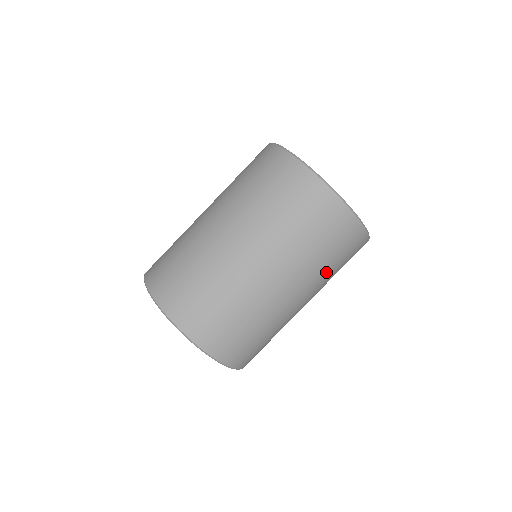
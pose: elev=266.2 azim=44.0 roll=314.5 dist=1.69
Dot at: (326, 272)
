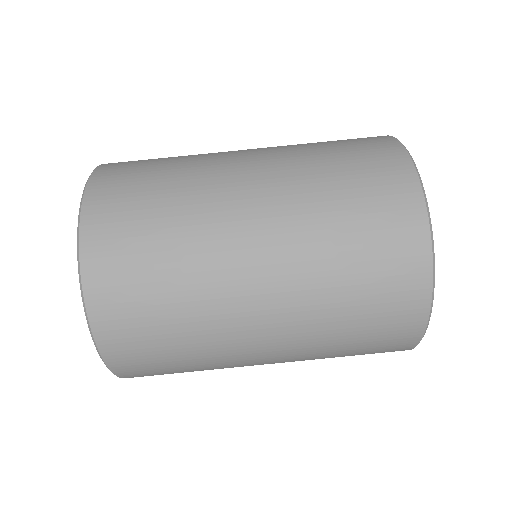
Dot at: (329, 349)
